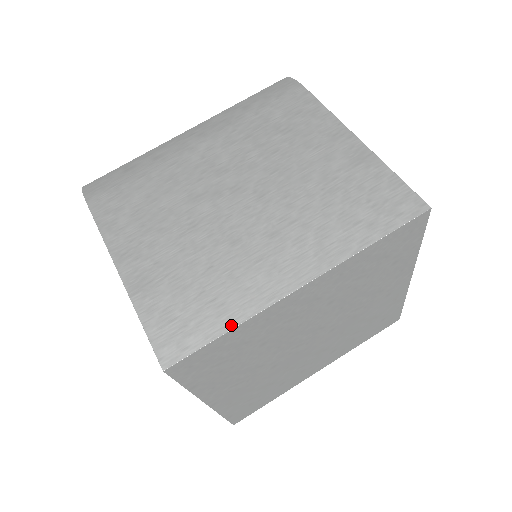
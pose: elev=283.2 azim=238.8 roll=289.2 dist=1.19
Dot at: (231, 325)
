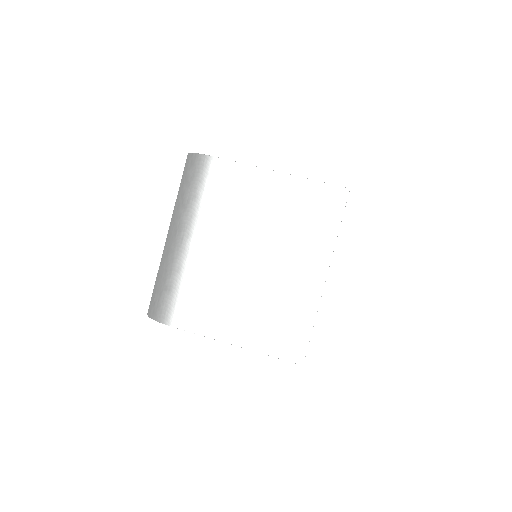
Dot at: (312, 322)
